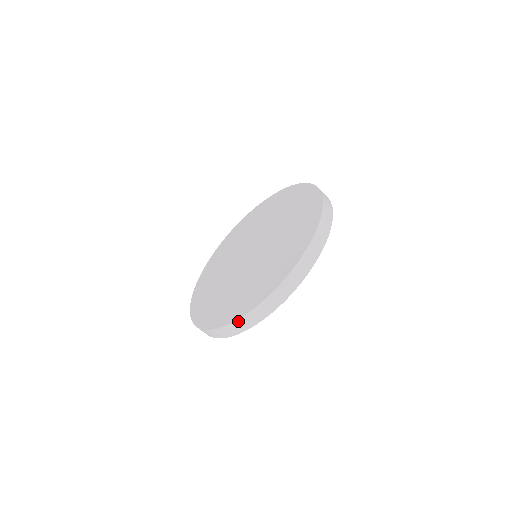
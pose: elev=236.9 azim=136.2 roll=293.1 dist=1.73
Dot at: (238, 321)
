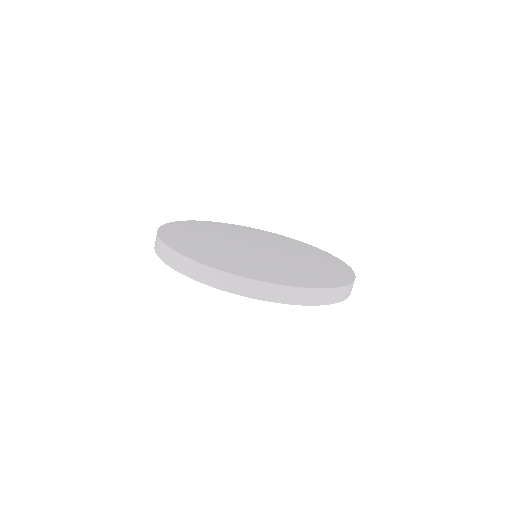
Dot at: (299, 289)
